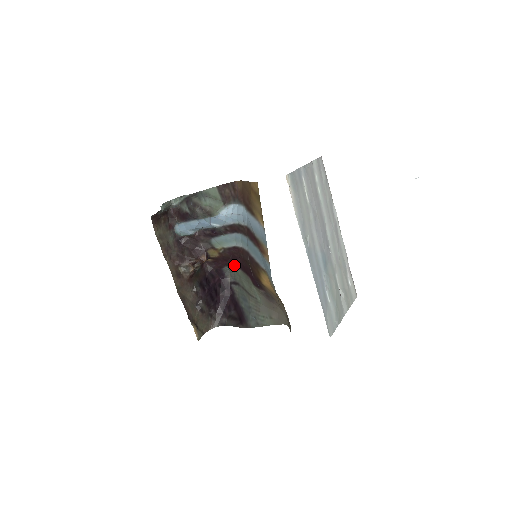
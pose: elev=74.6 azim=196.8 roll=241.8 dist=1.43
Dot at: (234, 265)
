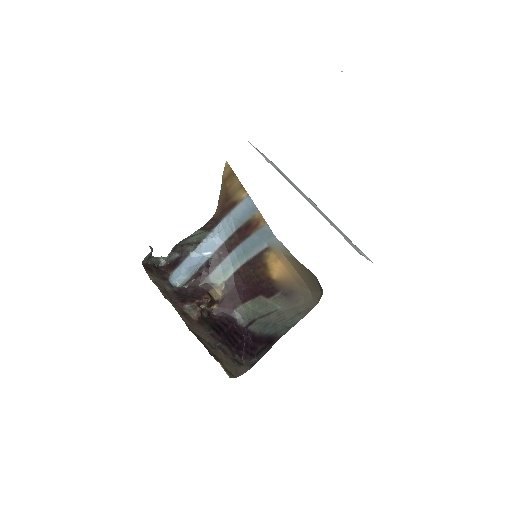
Dot at: (242, 302)
